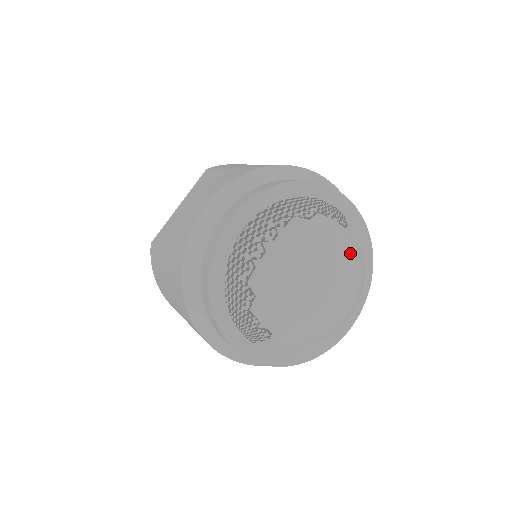
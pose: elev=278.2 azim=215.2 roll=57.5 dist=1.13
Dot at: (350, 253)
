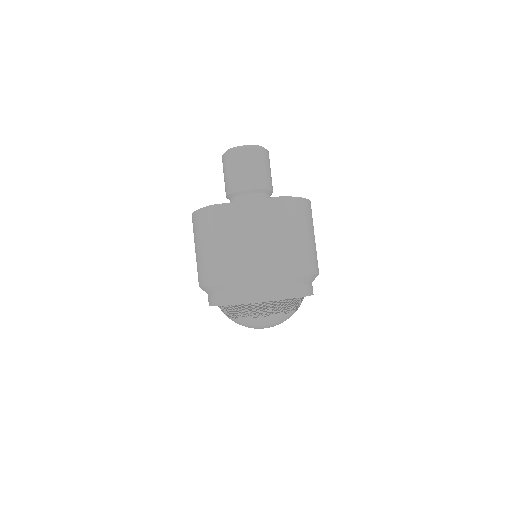
Dot at: occluded
